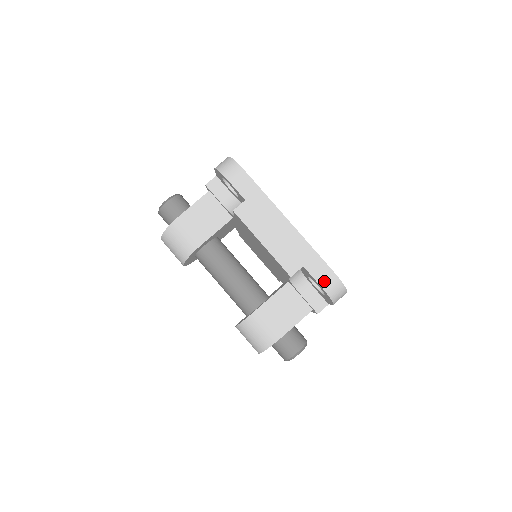
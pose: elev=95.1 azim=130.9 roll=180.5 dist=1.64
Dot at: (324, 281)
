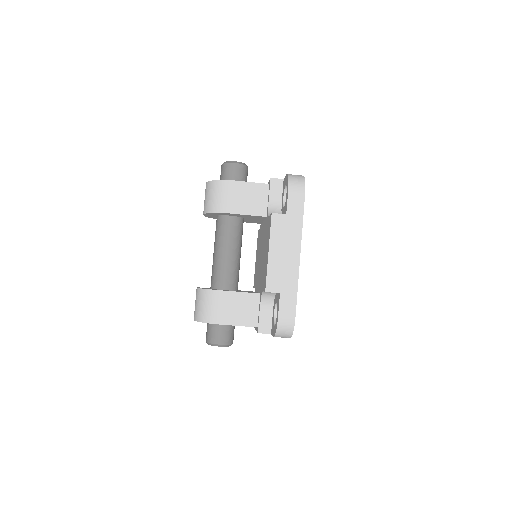
Dot at: (284, 316)
